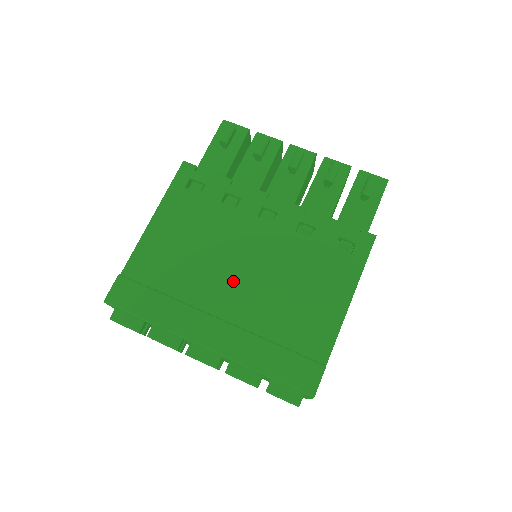
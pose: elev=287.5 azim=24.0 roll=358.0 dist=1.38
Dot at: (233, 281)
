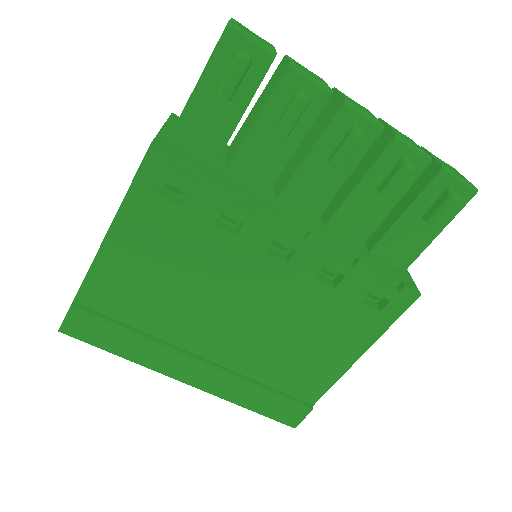
Dot at: (222, 324)
